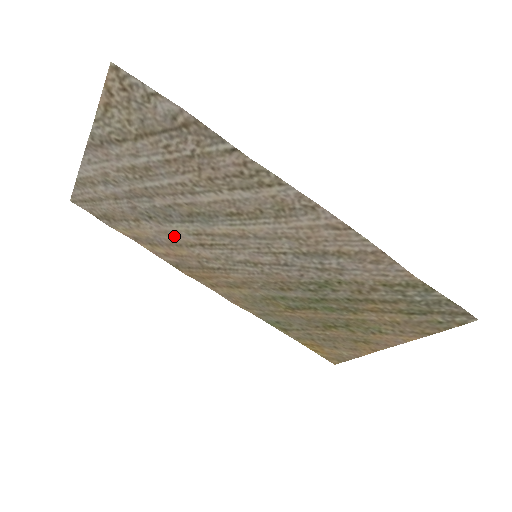
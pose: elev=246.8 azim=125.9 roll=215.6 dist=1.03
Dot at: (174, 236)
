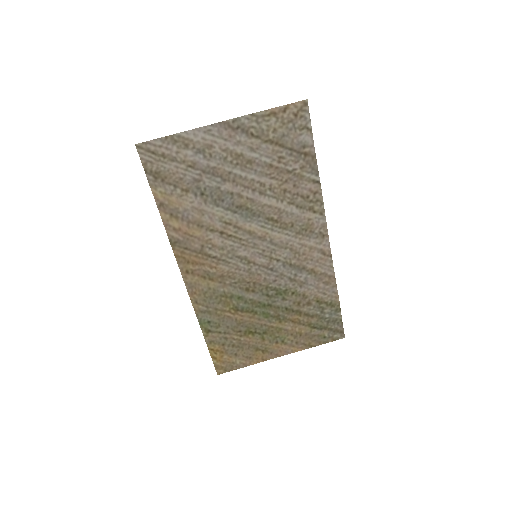
Dot at: (205, 217)
